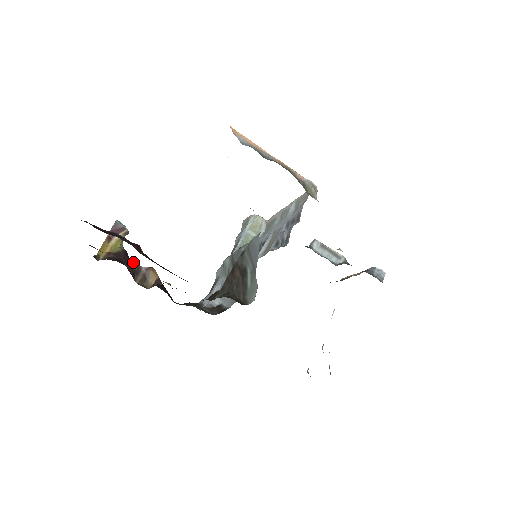
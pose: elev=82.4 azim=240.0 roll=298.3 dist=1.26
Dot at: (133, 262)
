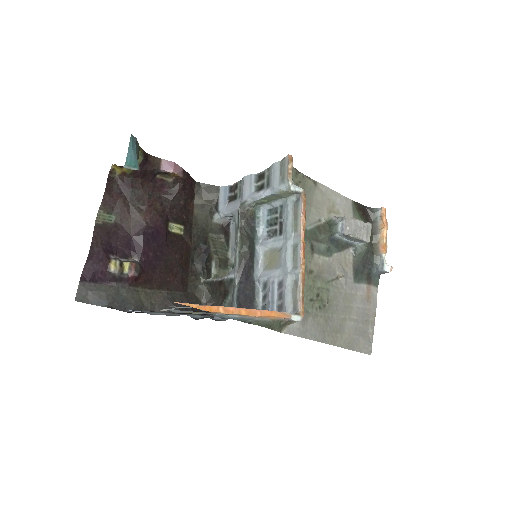
Dot at: (152, 169)
